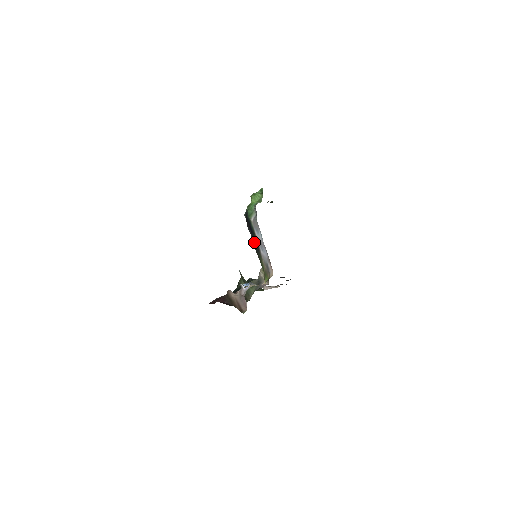
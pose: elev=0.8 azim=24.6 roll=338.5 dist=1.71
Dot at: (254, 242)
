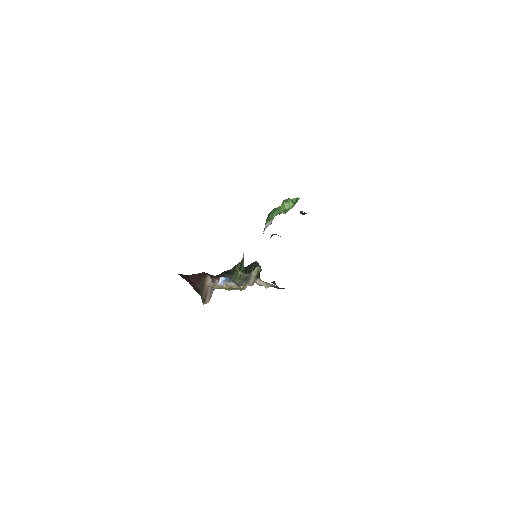
Dot at: occluded
